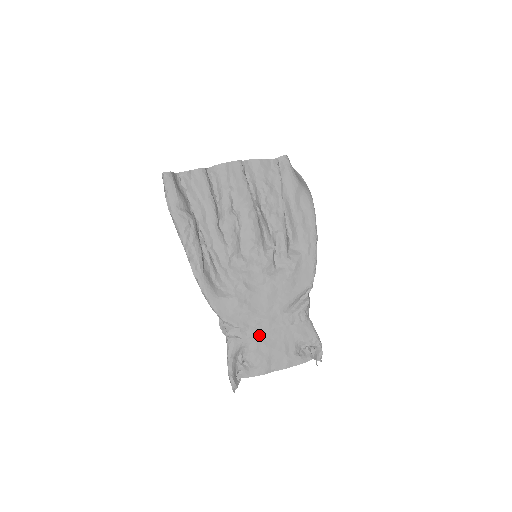
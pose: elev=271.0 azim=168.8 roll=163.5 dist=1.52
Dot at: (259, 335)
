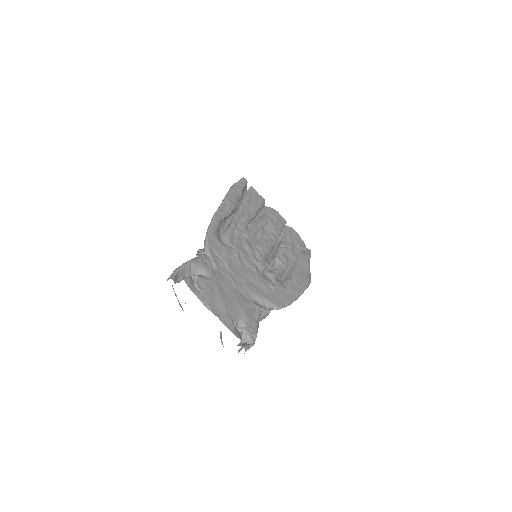
Dot at: (220, 280)
